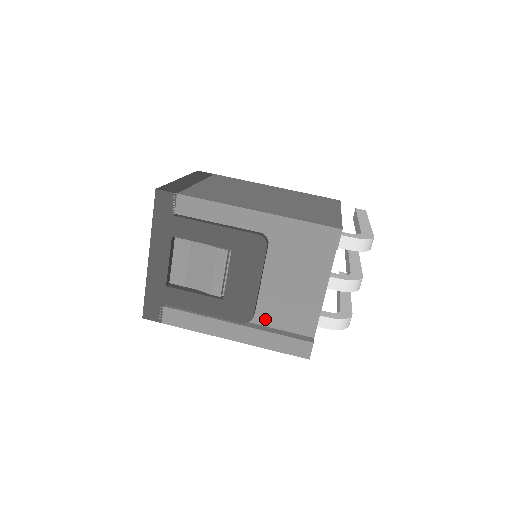
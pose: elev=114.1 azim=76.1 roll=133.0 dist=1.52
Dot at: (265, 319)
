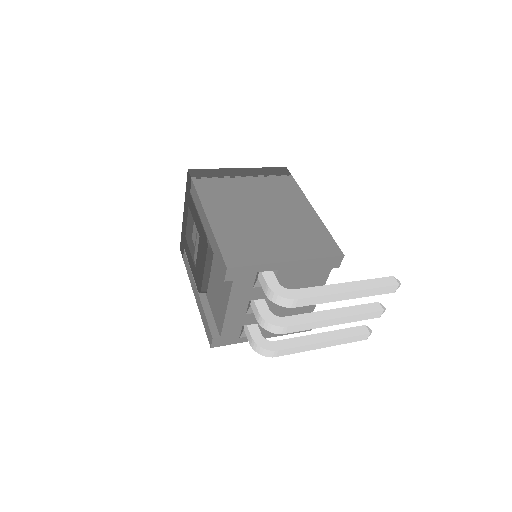
Dot at: (210, 300)
